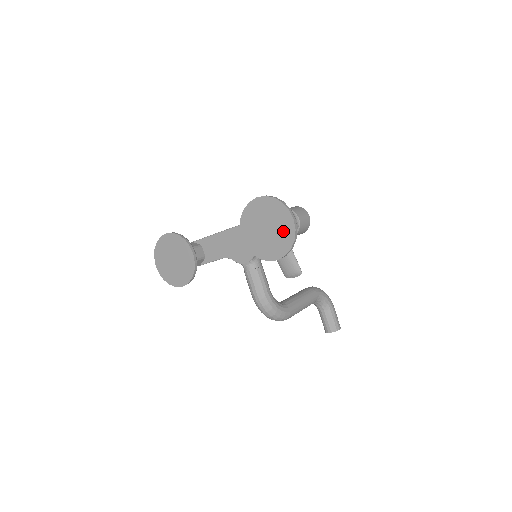
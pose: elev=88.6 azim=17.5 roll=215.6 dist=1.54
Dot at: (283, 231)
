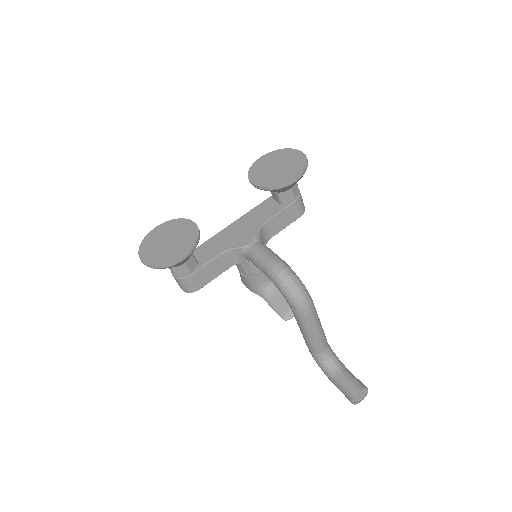
Dot at: (294, 160)
